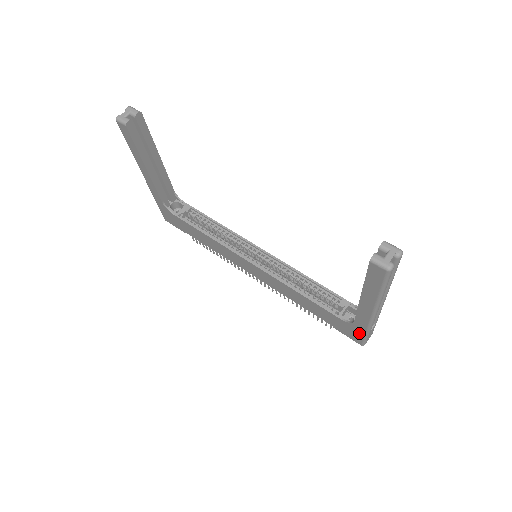
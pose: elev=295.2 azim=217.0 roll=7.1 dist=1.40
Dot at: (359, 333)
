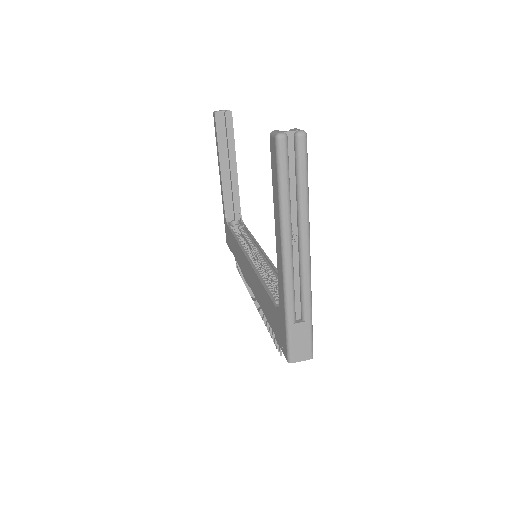
Dot at: (283, 326)
